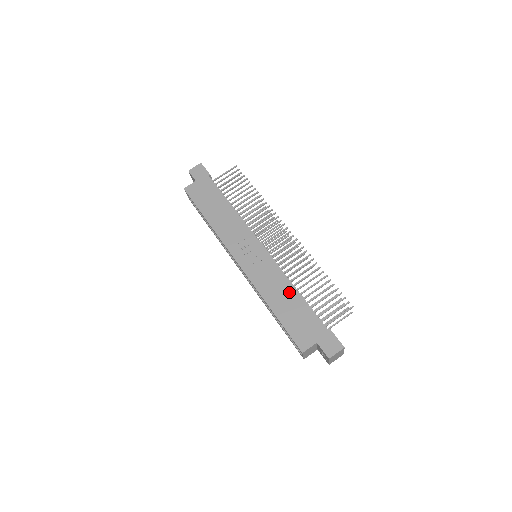
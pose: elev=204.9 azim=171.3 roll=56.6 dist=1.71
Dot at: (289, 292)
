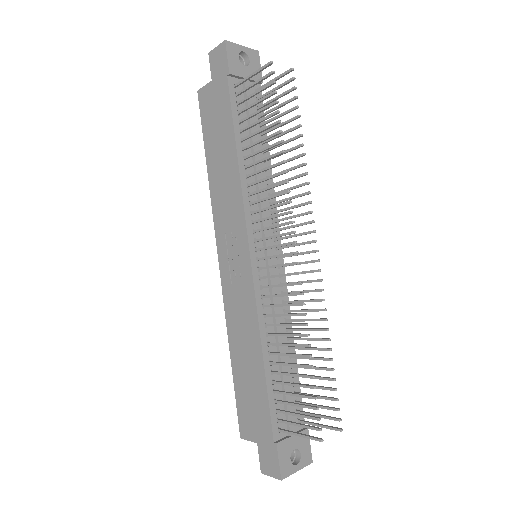
Dot at: (254, 353)
